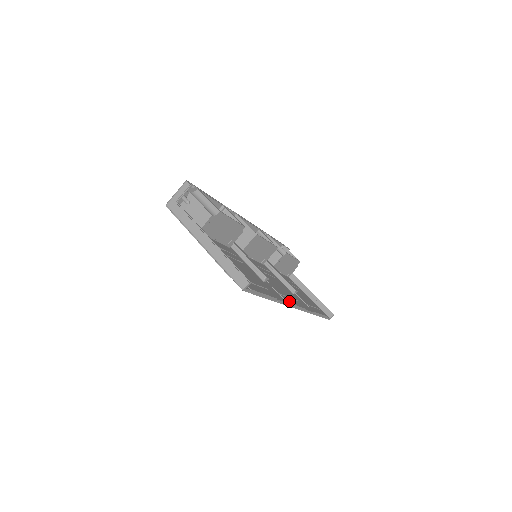
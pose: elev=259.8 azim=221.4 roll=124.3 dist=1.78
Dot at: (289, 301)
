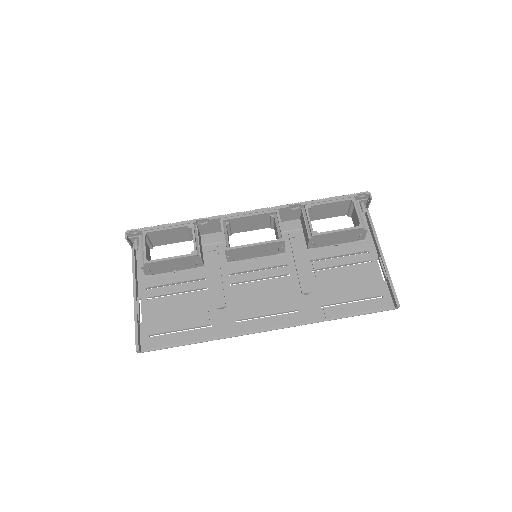
Dot at: (251, 327)
